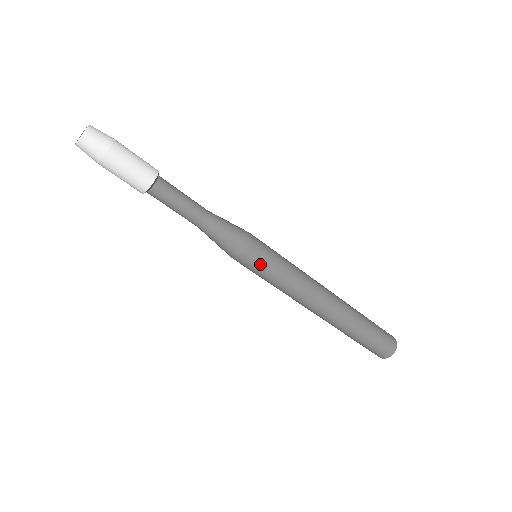
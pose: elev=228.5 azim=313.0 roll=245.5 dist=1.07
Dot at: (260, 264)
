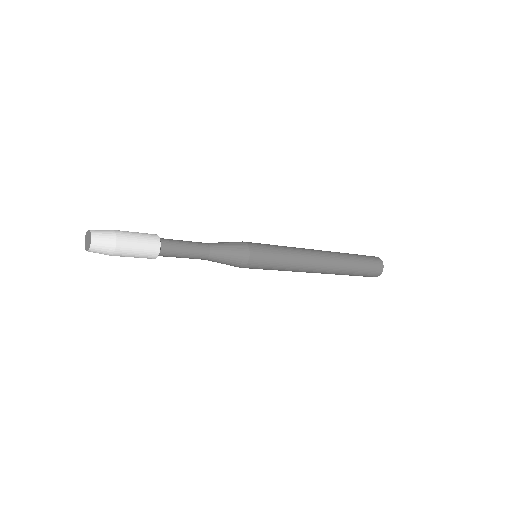
Dot at: (260, 267)
